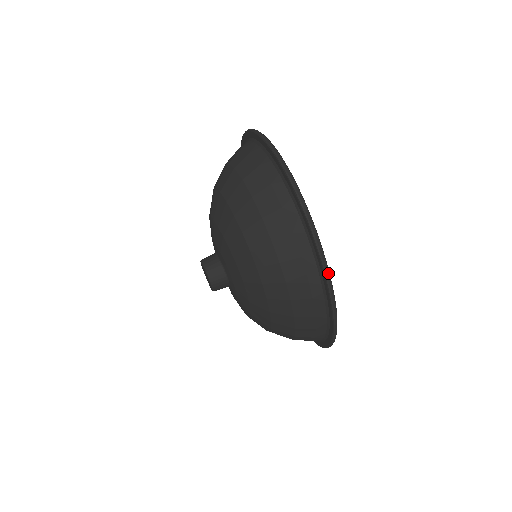
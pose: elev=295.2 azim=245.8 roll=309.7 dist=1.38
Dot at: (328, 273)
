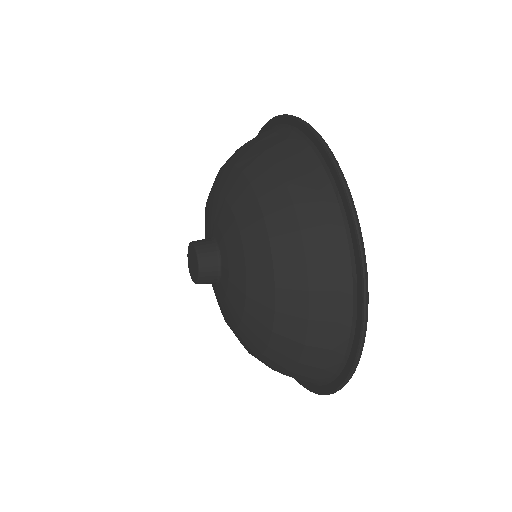
Dot at: (345, 179)
